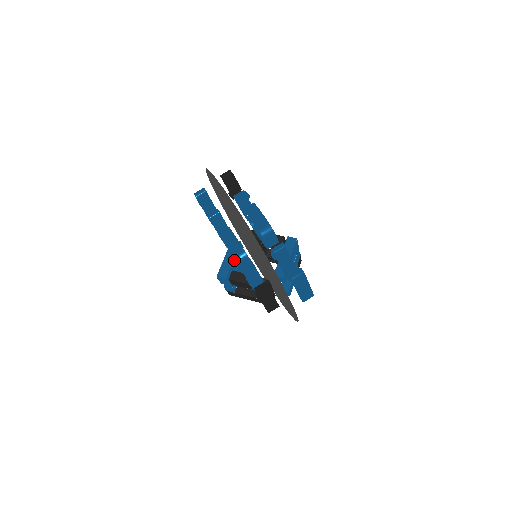
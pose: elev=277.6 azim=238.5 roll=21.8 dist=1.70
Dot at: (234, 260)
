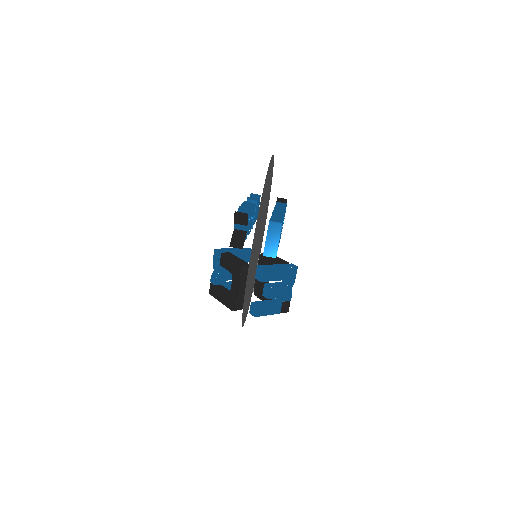
Dot at: occluded
